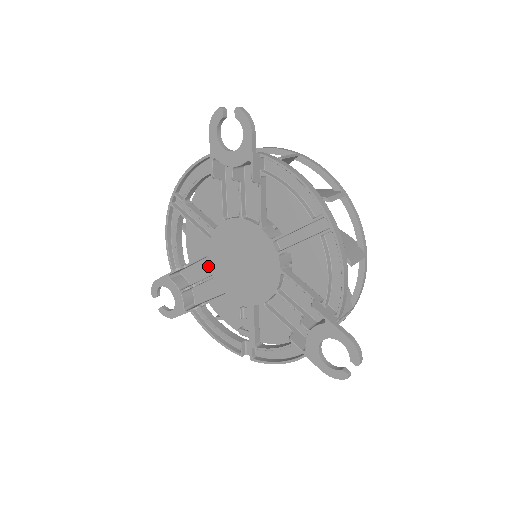
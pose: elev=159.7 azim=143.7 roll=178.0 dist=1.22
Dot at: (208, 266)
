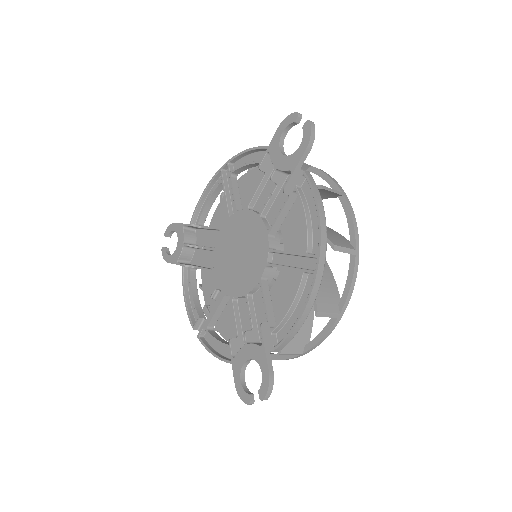
Dot at: (216, 239)
